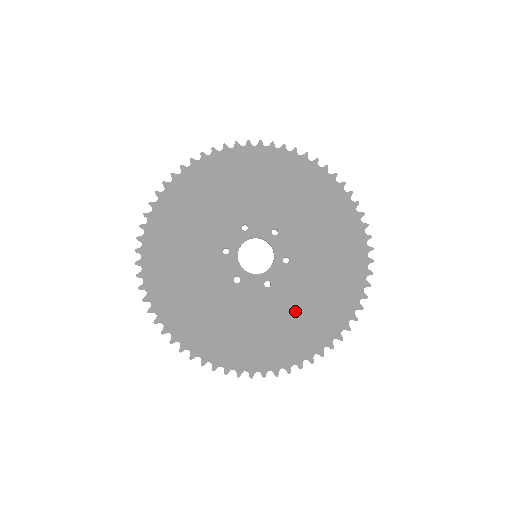
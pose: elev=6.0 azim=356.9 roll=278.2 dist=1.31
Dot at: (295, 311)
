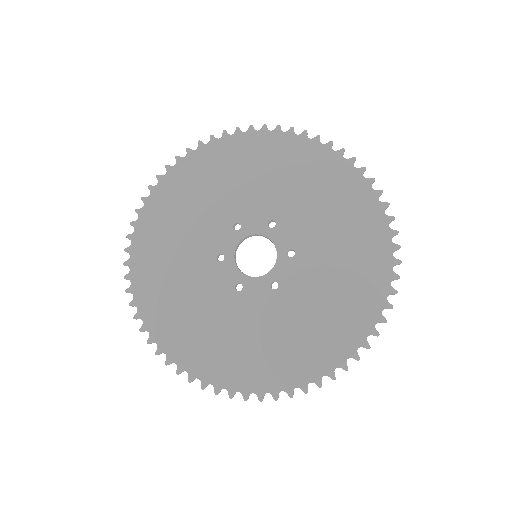
Dot at: (235, 333)
